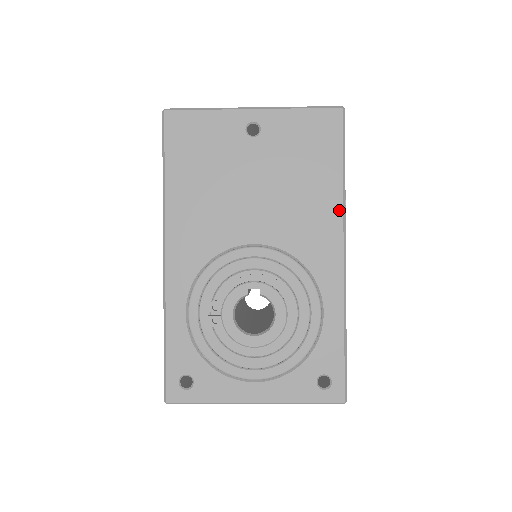
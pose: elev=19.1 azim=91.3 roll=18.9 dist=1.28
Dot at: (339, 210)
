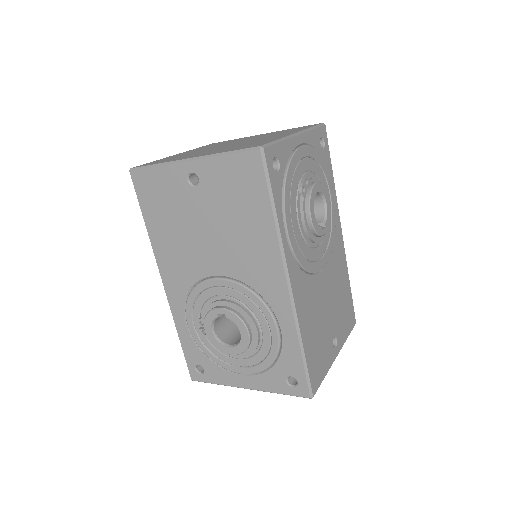
Dot at: (276, 247)
